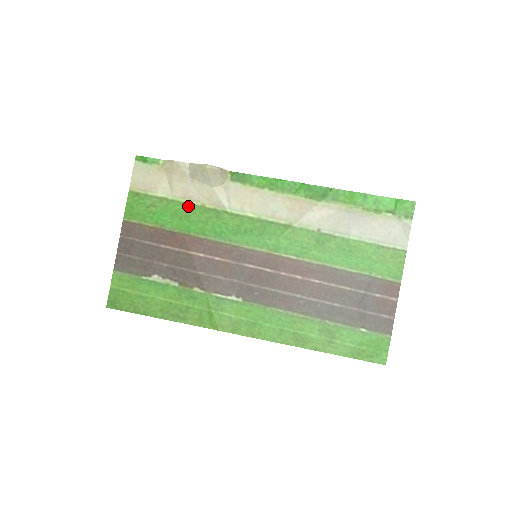
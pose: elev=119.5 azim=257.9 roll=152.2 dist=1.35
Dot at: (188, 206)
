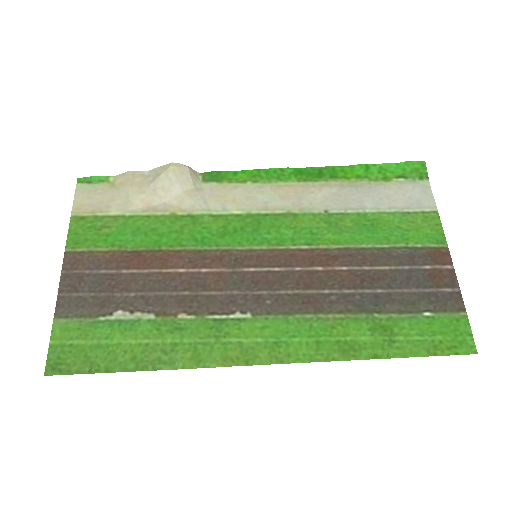
Dot at: (153, 218)
